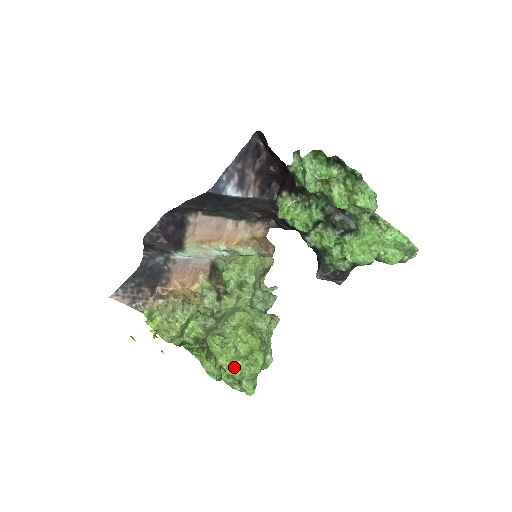
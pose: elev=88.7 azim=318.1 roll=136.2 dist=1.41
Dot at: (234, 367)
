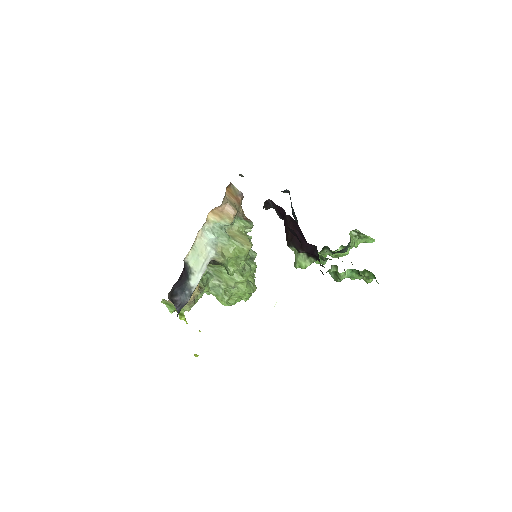
Dot at: (237, 300)
